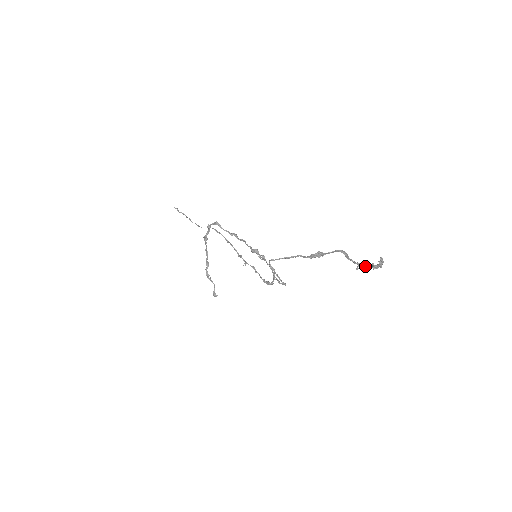
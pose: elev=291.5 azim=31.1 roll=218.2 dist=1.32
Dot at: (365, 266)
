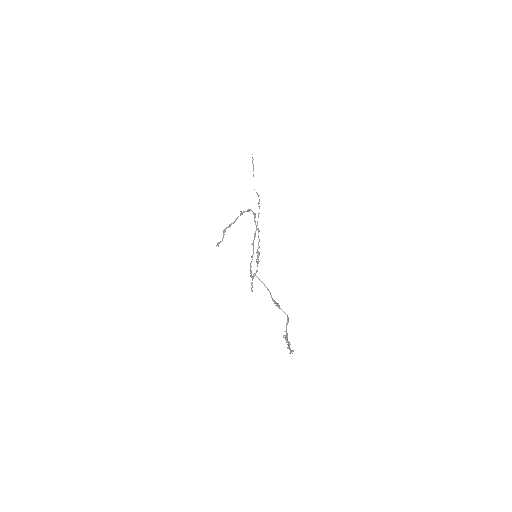
Dot at: (287, 340)
